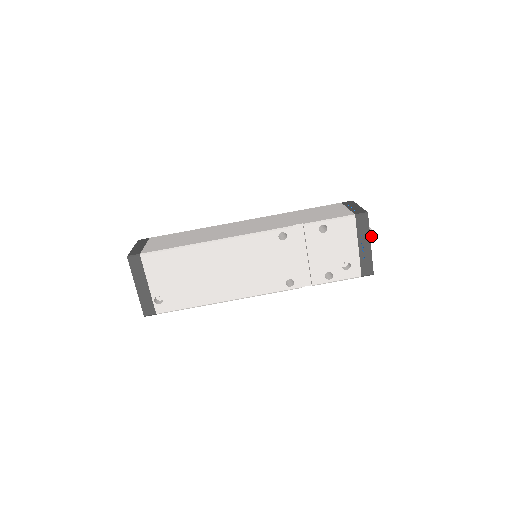
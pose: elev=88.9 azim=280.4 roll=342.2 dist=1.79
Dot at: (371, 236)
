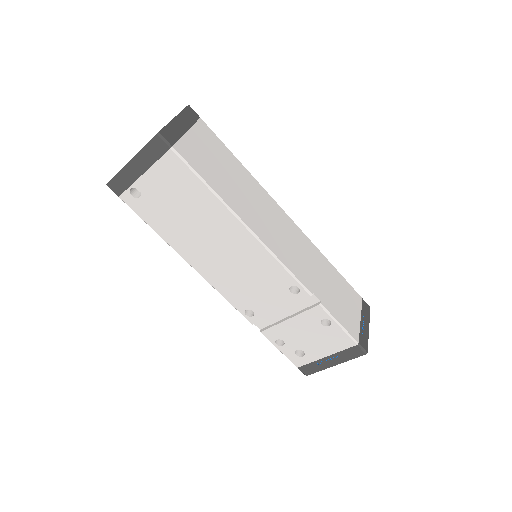
Dot at: occluded
